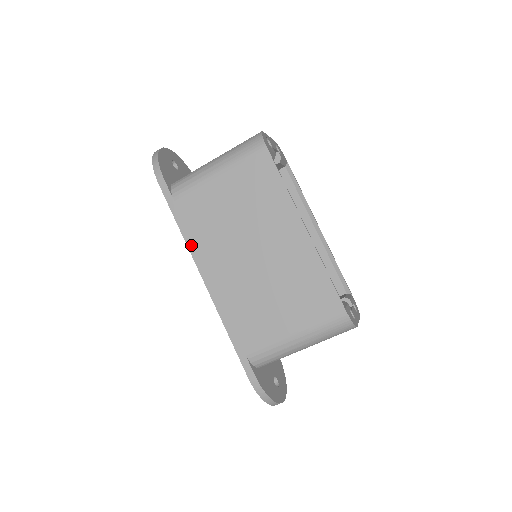
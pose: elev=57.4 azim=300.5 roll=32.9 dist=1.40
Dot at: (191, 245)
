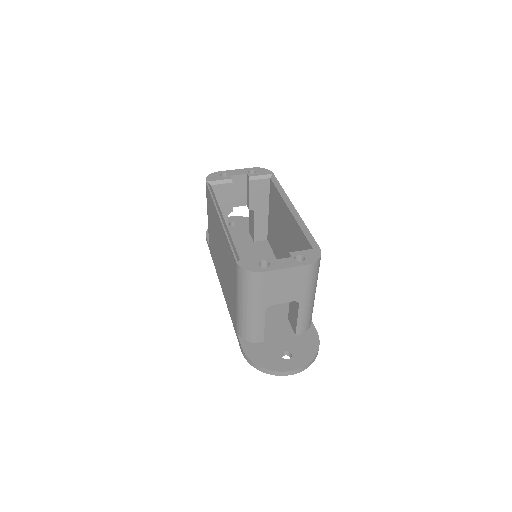
Dot at: (216, 269)
